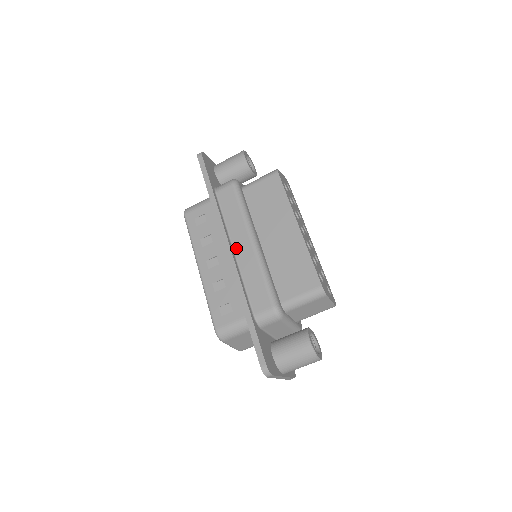
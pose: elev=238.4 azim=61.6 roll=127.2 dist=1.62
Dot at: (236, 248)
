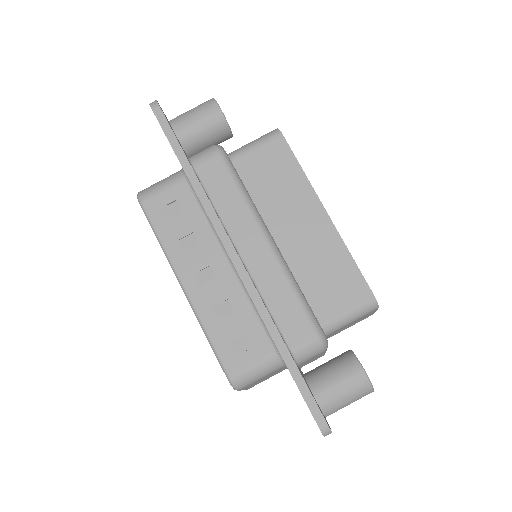
Dot at: (244, 253)
